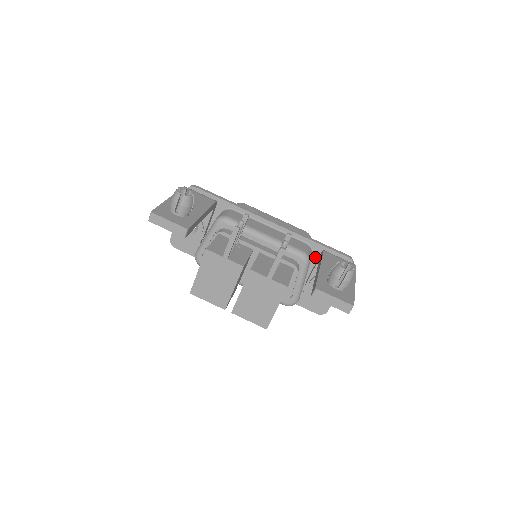
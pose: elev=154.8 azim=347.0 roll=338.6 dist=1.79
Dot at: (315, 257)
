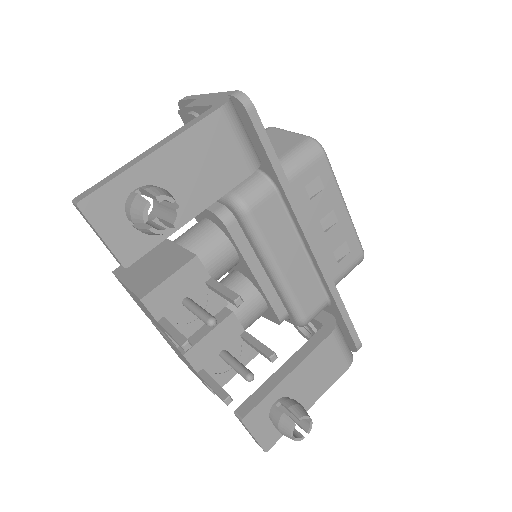
Dot at: (326, 308)
